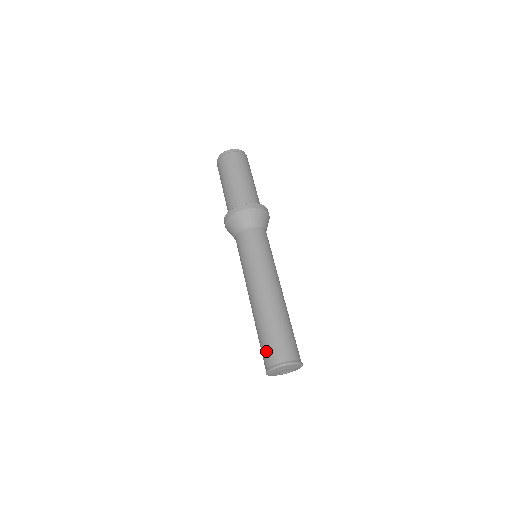
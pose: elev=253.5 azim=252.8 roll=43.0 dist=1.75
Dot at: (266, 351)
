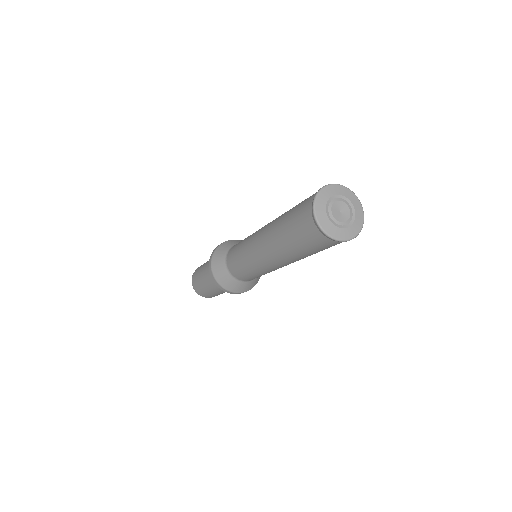
Dot at: (300, 227)
